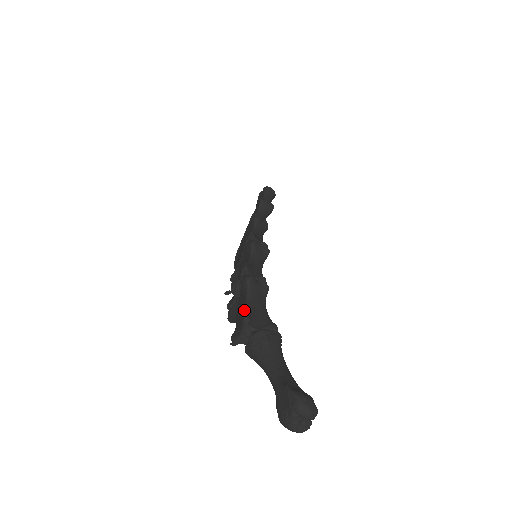
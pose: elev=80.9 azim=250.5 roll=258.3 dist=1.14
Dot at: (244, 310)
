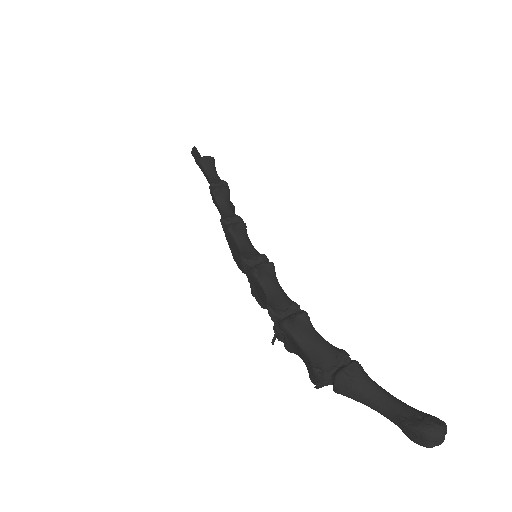
Dot at: (305, 357)
